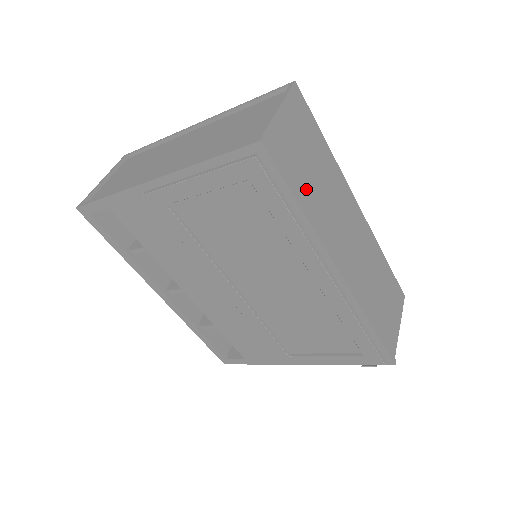
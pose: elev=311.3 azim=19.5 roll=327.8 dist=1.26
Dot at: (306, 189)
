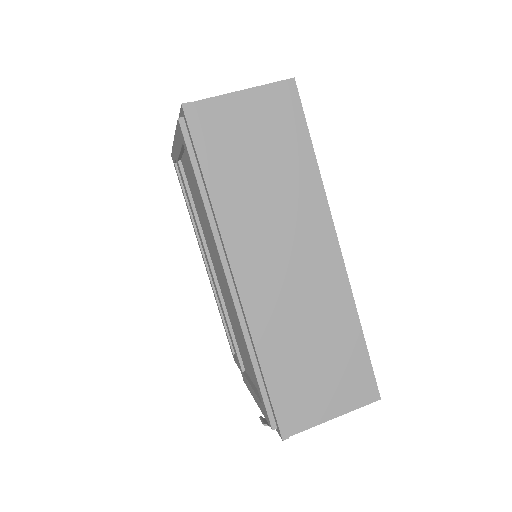
Dot at: (234, 177)
